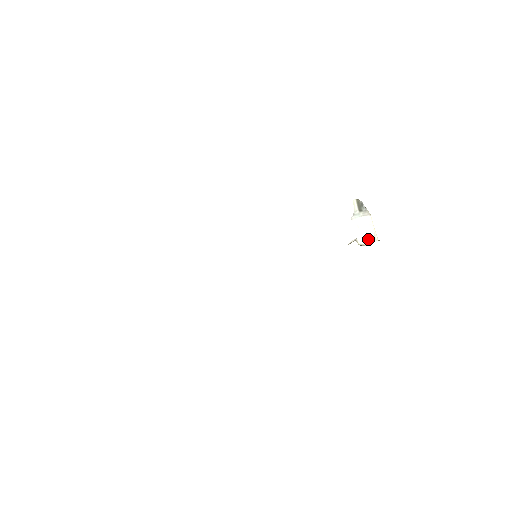
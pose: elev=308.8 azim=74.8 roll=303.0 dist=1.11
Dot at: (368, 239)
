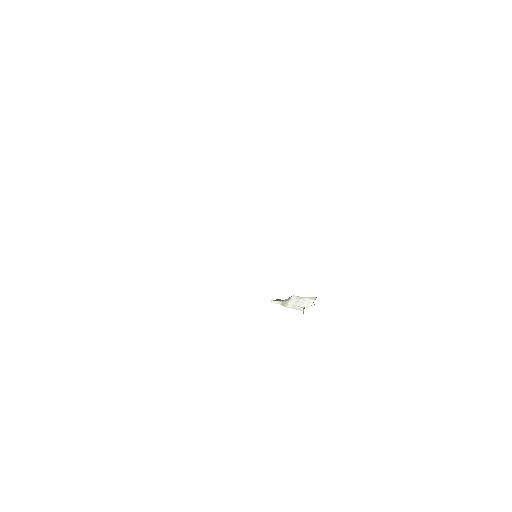
Dot at: (310, 303)
